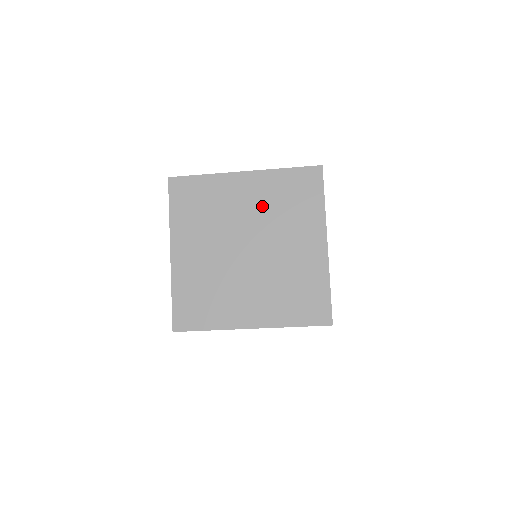
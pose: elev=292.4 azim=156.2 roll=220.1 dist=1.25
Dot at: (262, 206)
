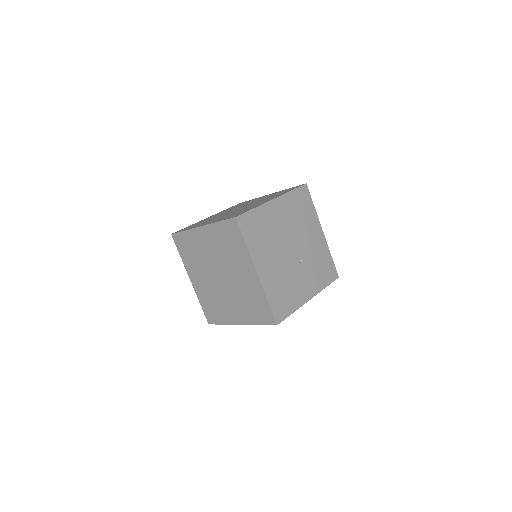
Dot at: (217, 249)
